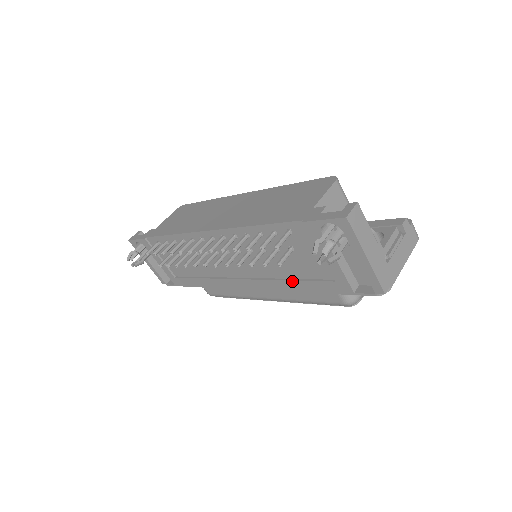
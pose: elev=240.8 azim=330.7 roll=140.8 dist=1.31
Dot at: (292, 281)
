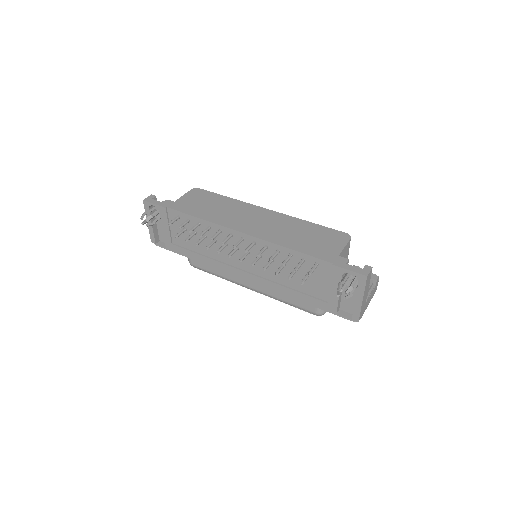
Dot at: (292, 290)
